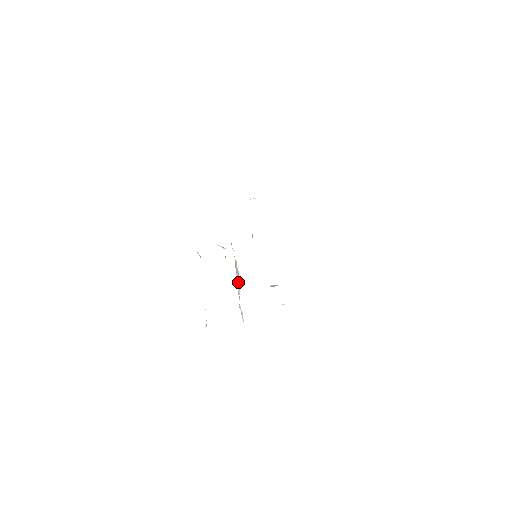
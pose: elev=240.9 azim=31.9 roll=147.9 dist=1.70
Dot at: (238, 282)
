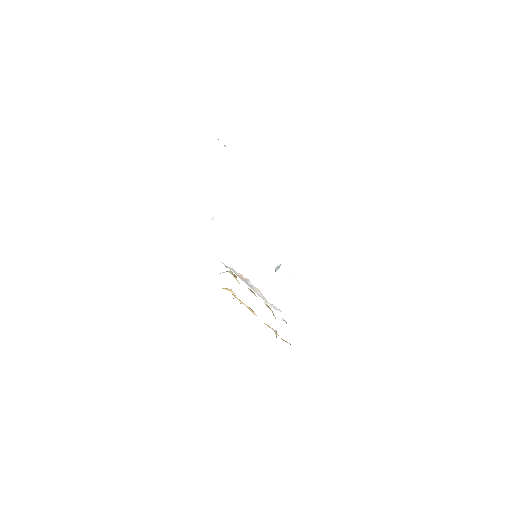
Dot at: (253, 288)
